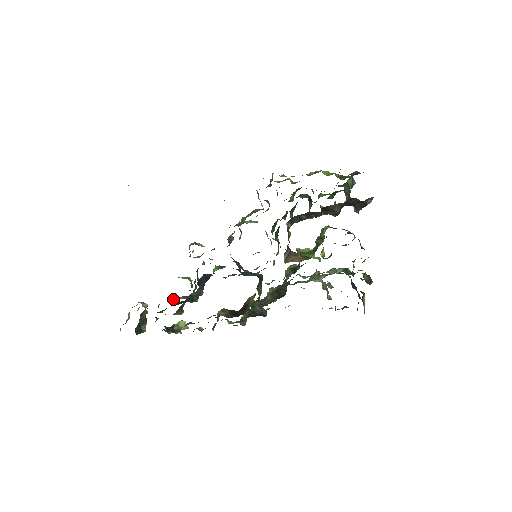
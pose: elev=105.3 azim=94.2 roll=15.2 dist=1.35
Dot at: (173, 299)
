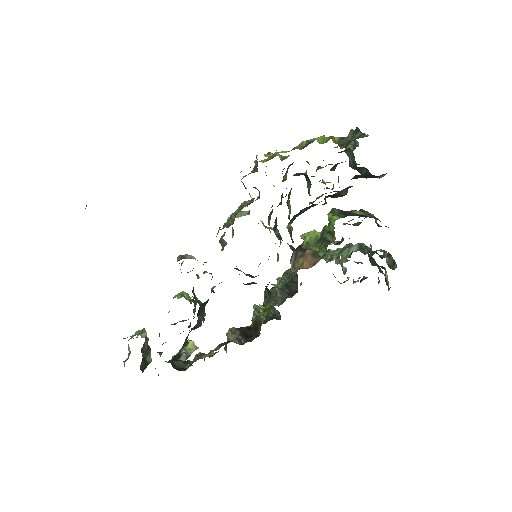
Dot at: (173, 324)
